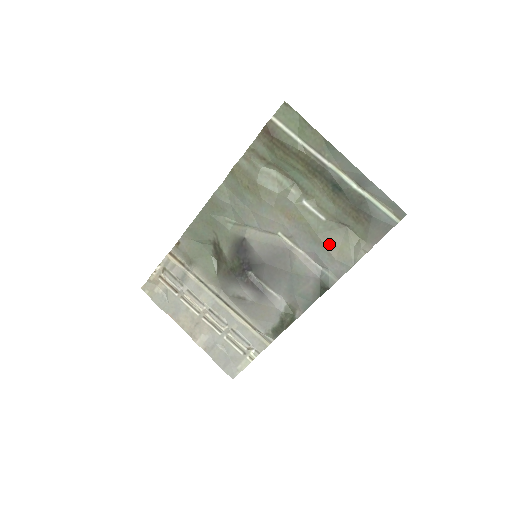
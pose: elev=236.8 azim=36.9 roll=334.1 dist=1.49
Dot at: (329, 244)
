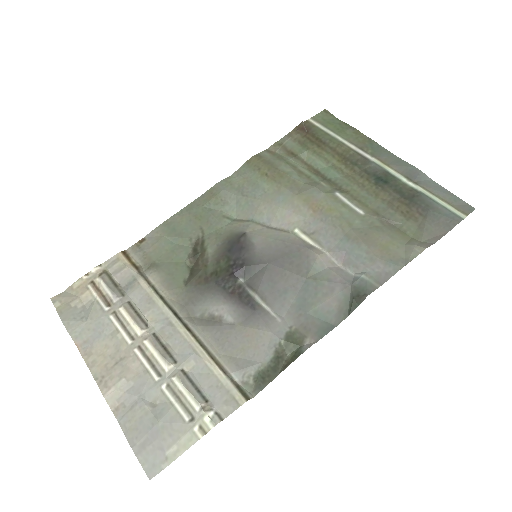
Dot at: (368, 240)
